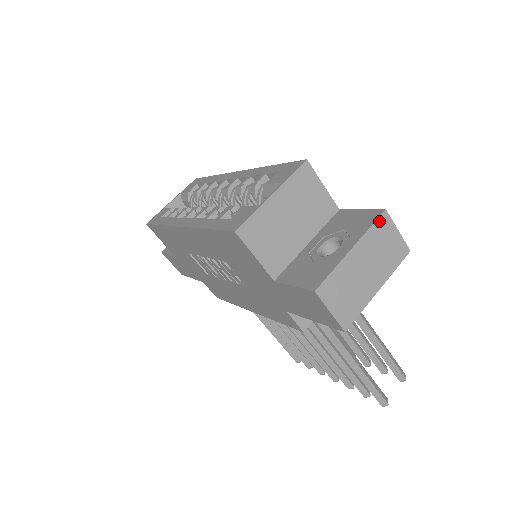
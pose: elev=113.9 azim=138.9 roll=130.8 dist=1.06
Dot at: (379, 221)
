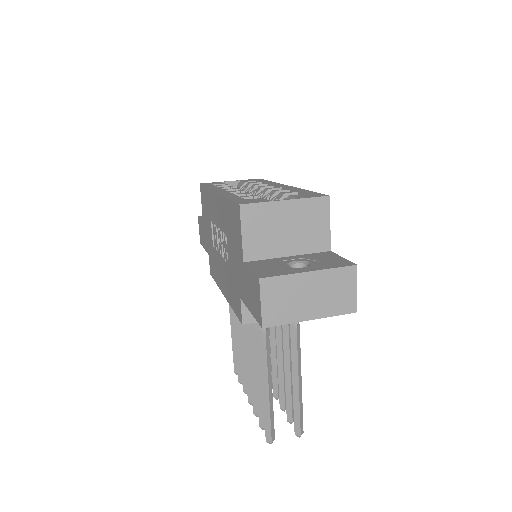
Dot at: (346, 269)
